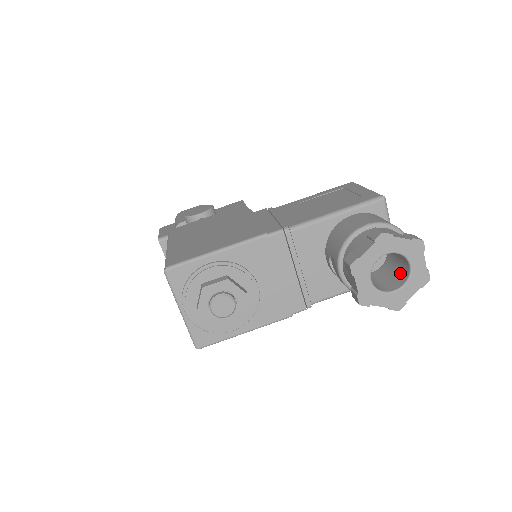
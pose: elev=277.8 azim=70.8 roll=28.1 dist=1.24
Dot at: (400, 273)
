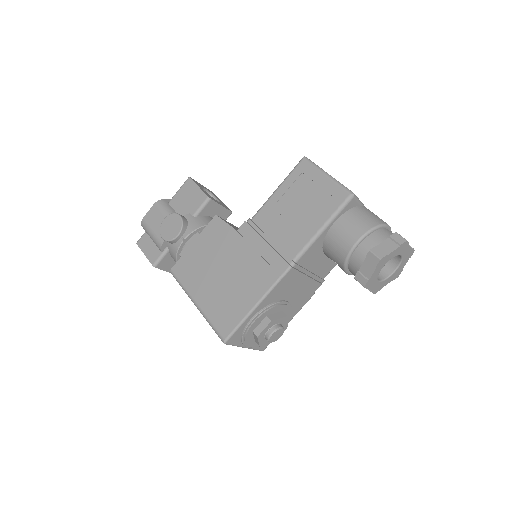
Dot at: occluded
